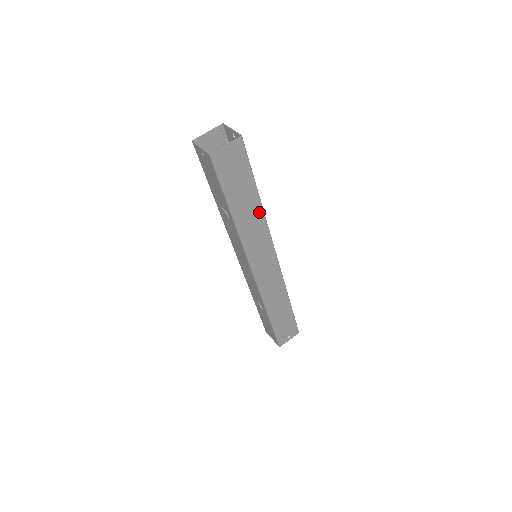
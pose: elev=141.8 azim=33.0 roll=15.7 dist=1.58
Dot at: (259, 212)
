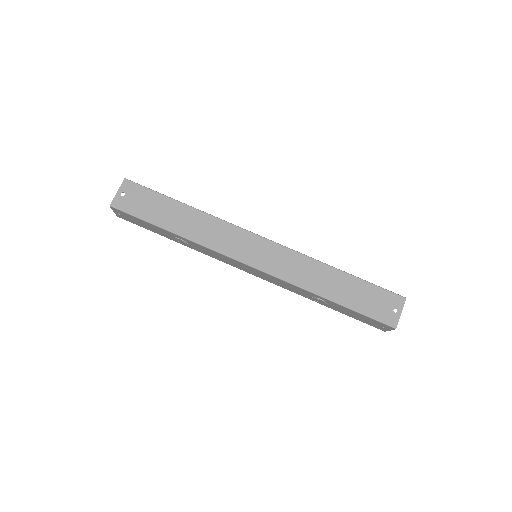
Dot at: (198, 215)
